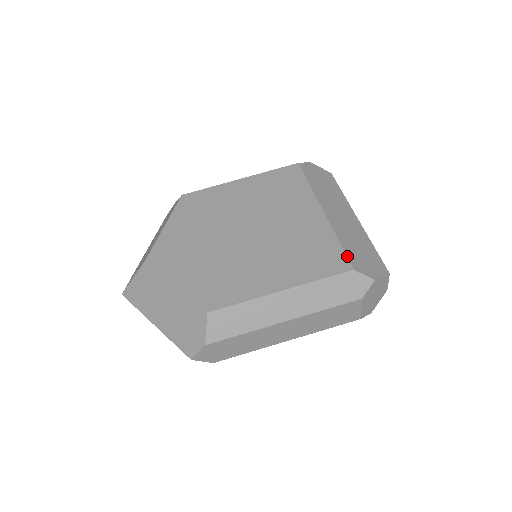
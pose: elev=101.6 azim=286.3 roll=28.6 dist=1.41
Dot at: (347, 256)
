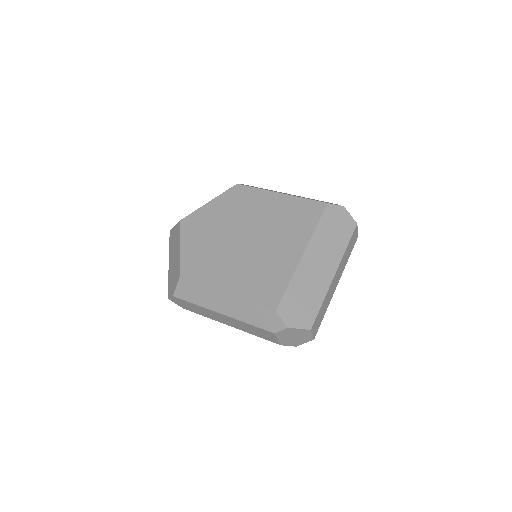
Dot at: (282, 299)
